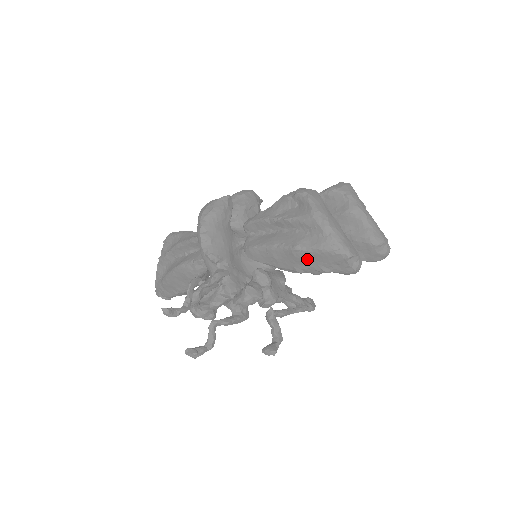
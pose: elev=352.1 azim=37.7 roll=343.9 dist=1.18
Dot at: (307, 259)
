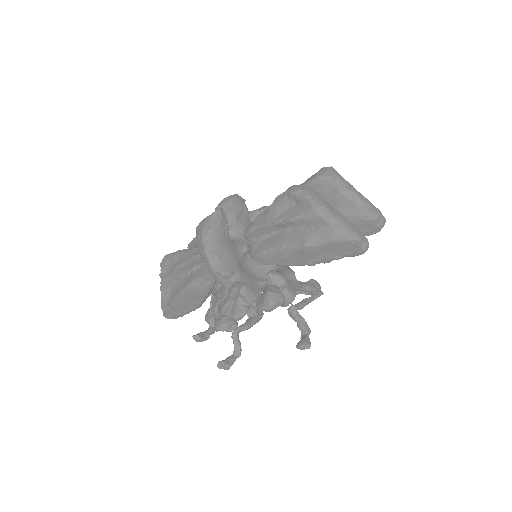
Dot at: (318, 252)
